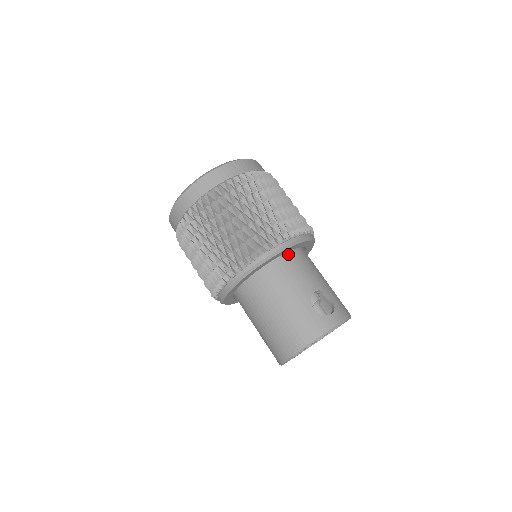
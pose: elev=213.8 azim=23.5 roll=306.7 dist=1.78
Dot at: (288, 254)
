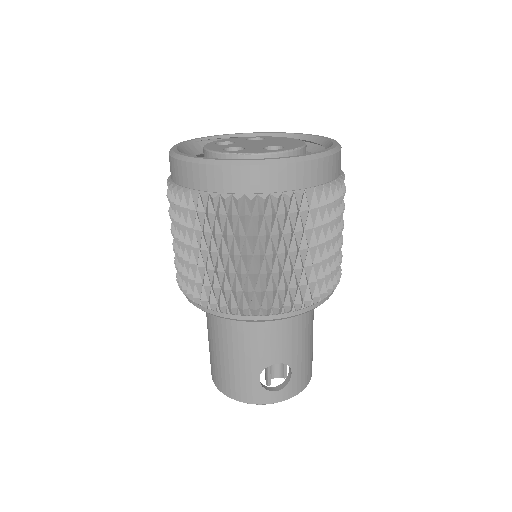
Dot at: occluded
